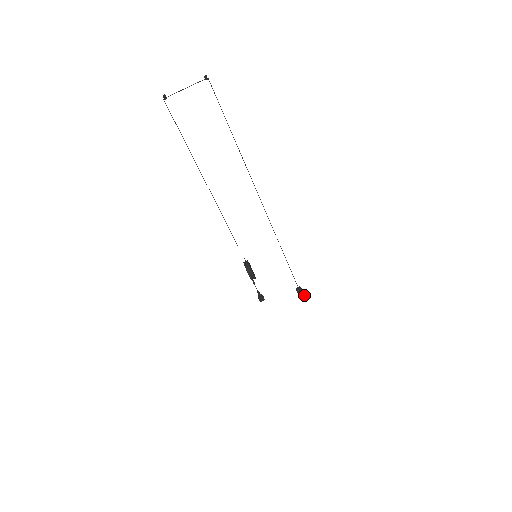
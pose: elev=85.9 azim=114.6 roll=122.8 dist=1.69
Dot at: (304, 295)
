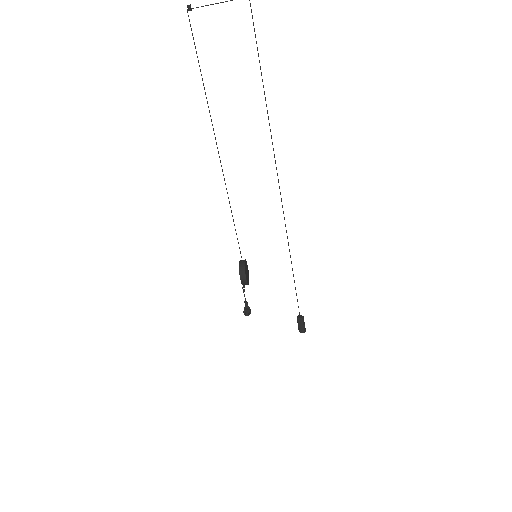
Dot at: (305, 328)
